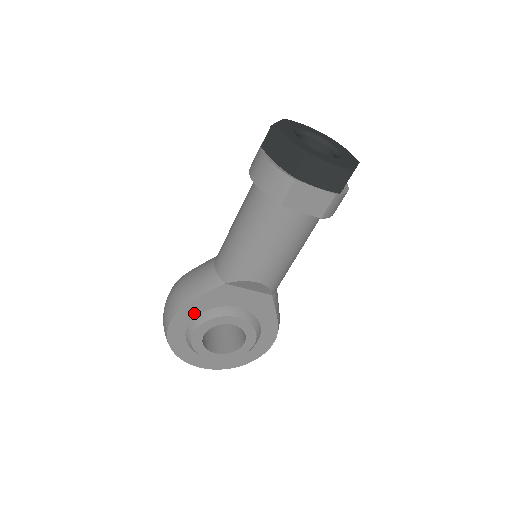
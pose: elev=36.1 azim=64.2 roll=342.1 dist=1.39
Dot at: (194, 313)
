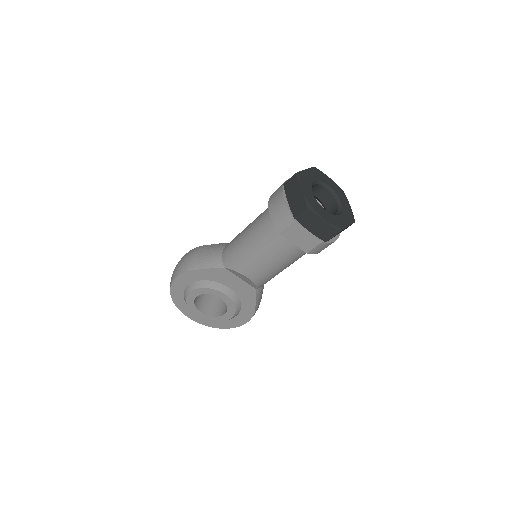
Dot at: (195, 278)
